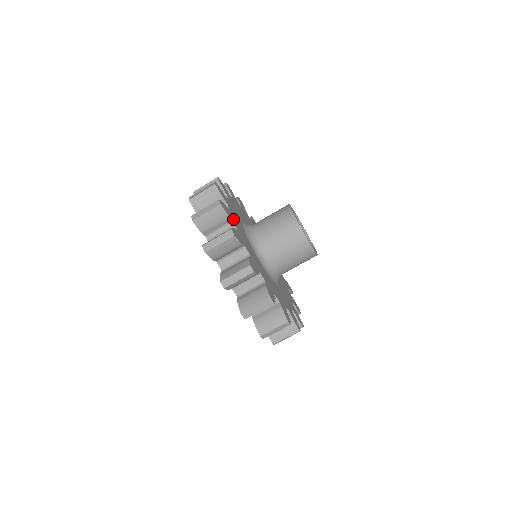
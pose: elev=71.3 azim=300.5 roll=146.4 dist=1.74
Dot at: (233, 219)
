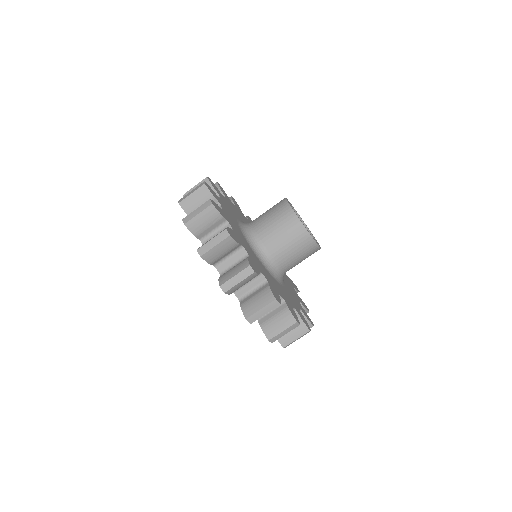
Dot at: (221, 204)
